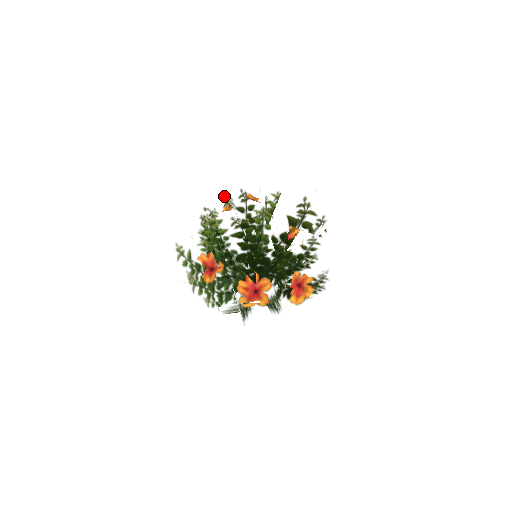
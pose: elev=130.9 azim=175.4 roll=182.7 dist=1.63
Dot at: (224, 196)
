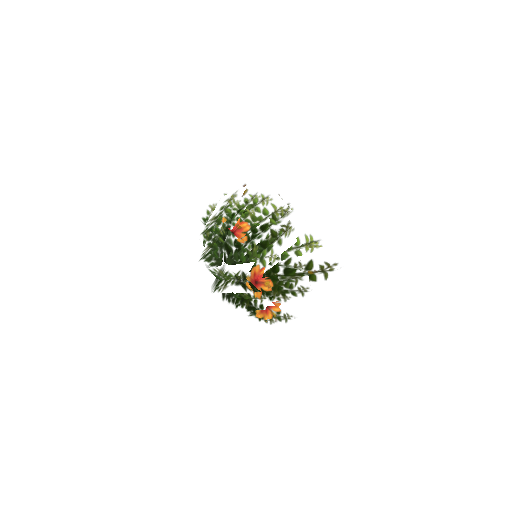
Dot at: occluded
